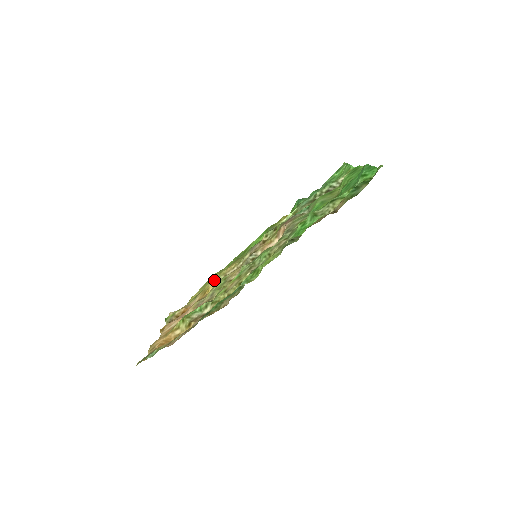
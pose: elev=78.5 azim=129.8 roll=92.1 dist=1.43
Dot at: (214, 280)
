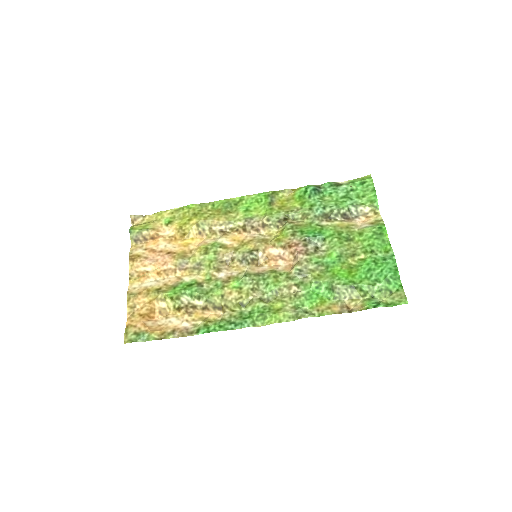
Dot at: (197, 226)
